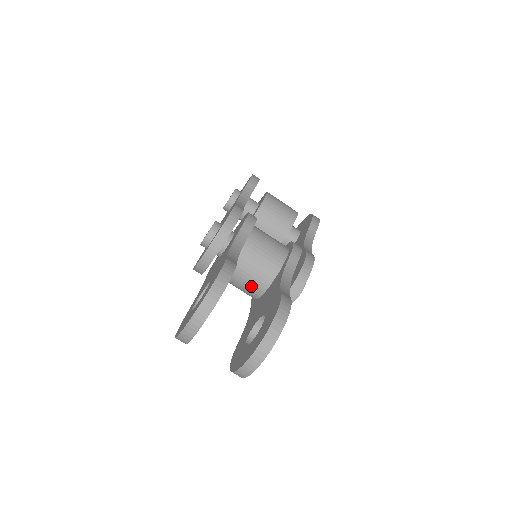
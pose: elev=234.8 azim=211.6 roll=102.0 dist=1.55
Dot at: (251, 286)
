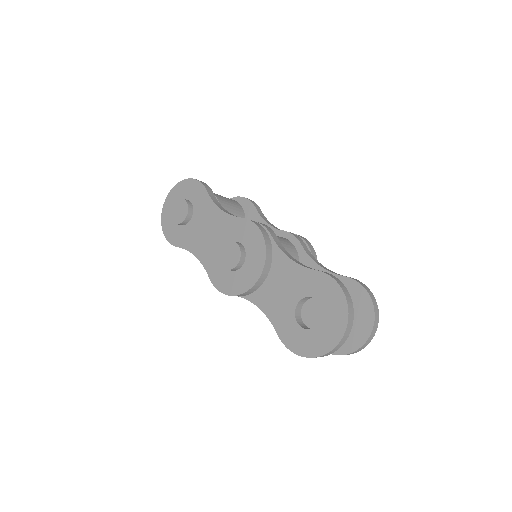
Dot at: occluded
